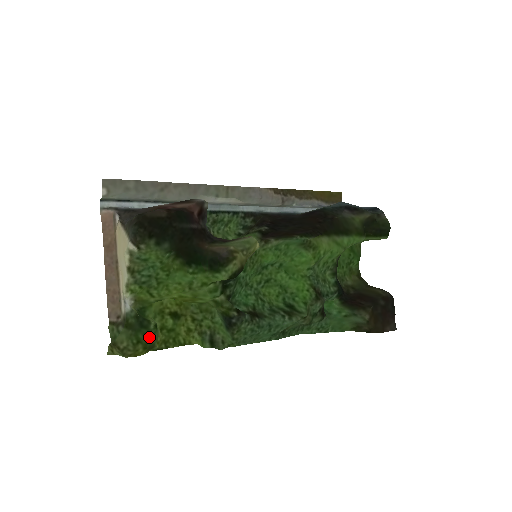
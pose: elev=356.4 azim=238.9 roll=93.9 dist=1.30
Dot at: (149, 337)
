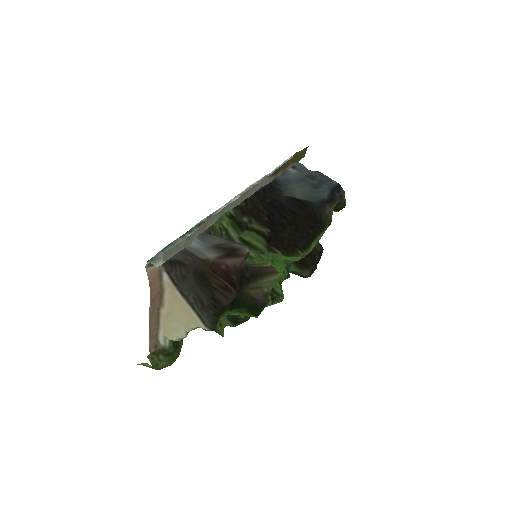
Dot at: (179, 351)
